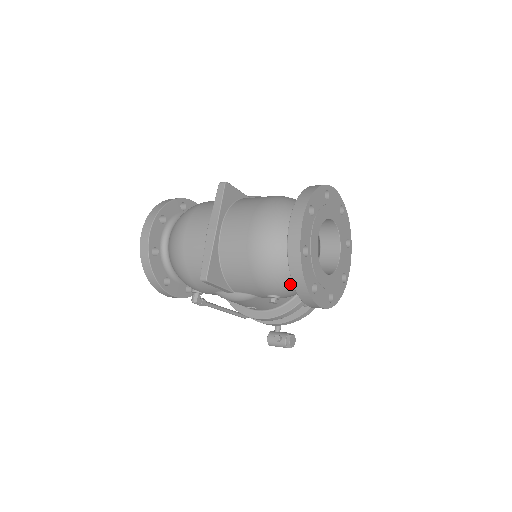
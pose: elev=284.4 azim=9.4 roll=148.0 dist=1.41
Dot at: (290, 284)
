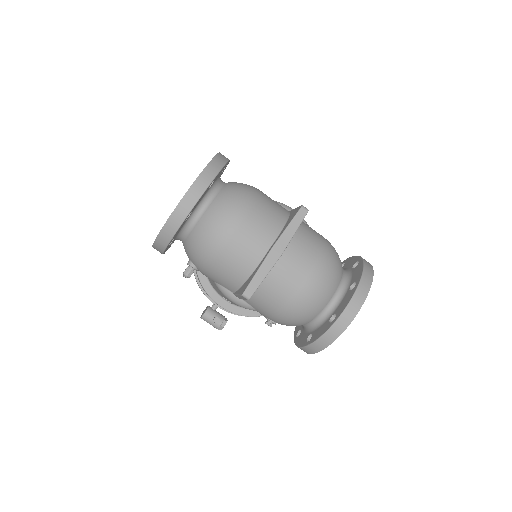
Dot at: (298, 325)
